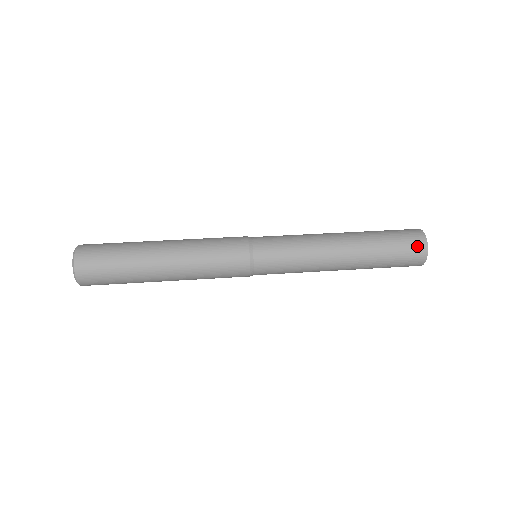
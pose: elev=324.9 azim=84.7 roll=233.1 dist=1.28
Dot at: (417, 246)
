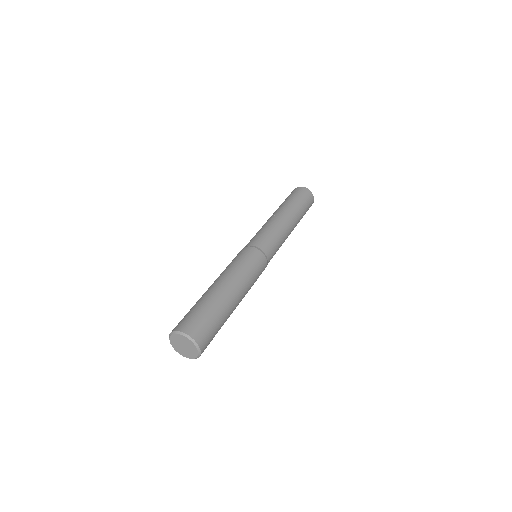
Dot at: (311, 199)
